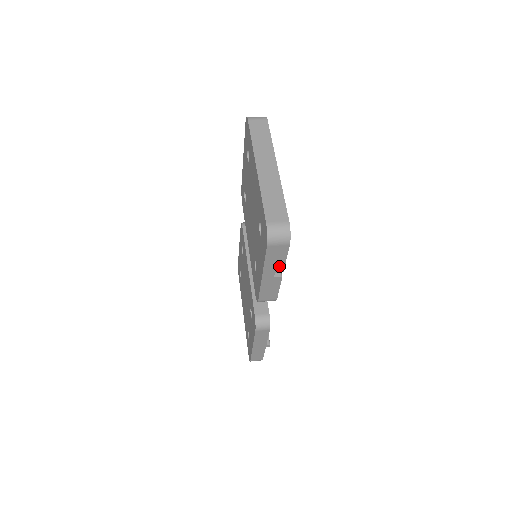
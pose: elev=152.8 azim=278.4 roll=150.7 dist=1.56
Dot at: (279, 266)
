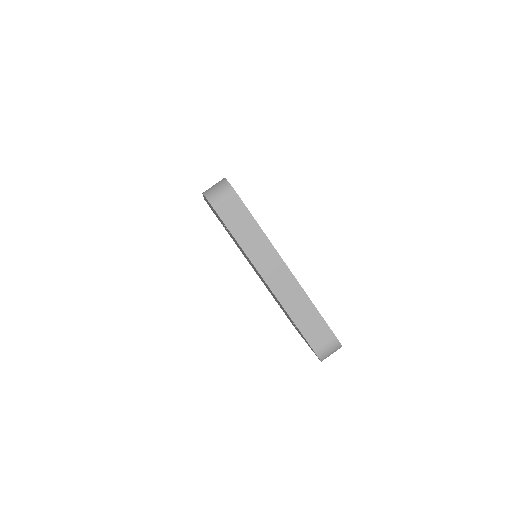
Dot at: occluded
